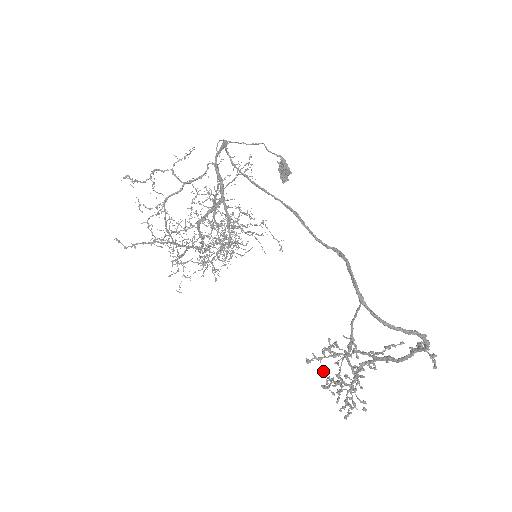
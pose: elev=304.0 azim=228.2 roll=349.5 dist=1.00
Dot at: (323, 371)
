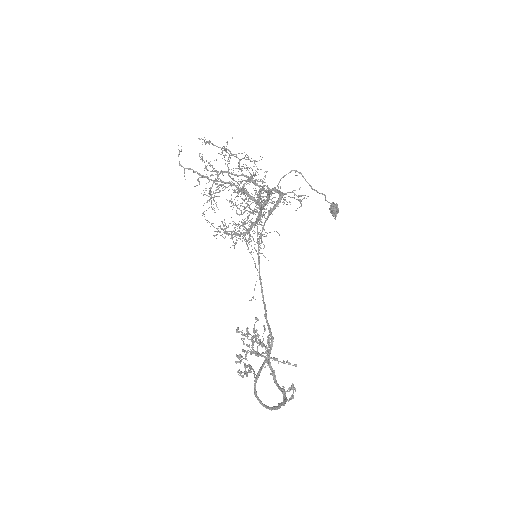
Dot at: (257, 318)
